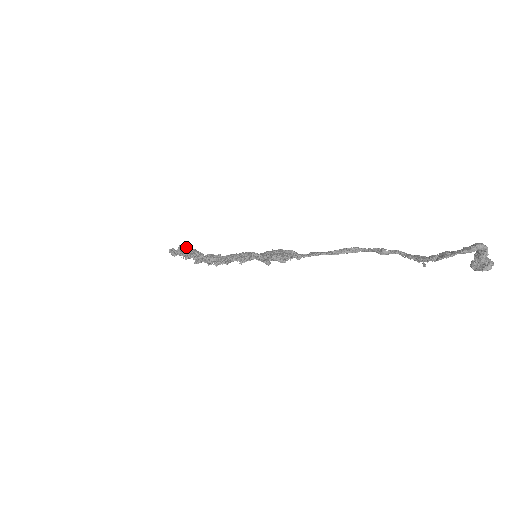
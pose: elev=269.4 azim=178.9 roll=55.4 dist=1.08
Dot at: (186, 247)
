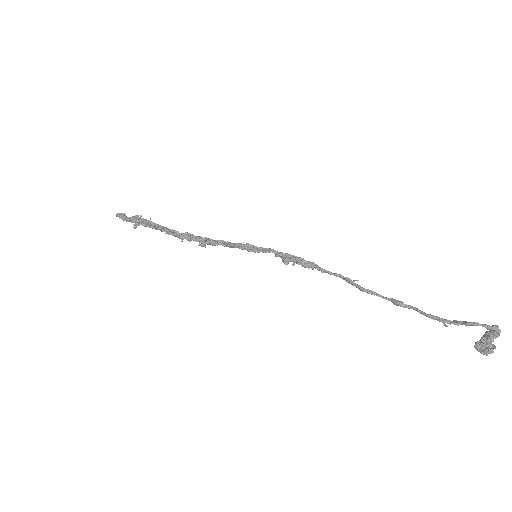
Dot at: occluded
